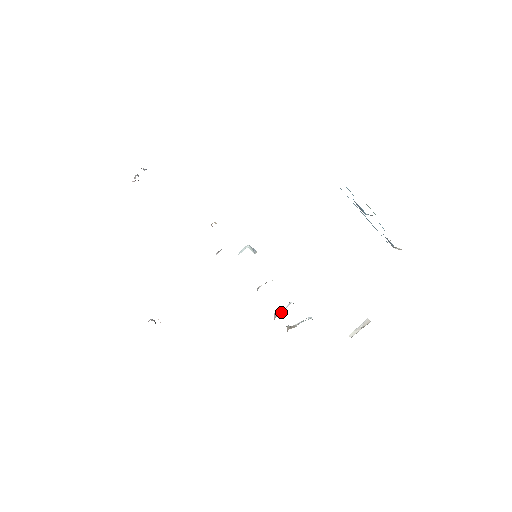
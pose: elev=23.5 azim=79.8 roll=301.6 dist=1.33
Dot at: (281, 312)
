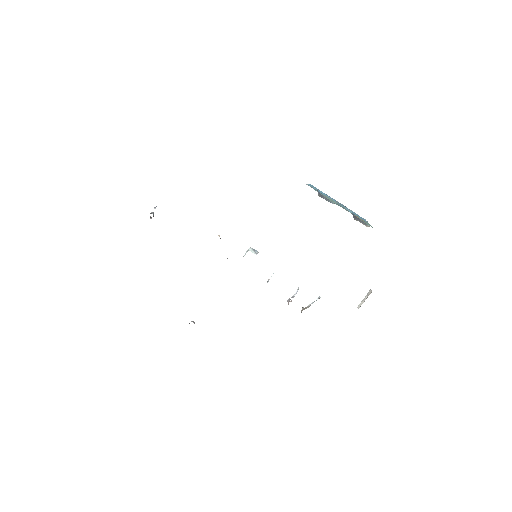
Dot at: (292, 297)
